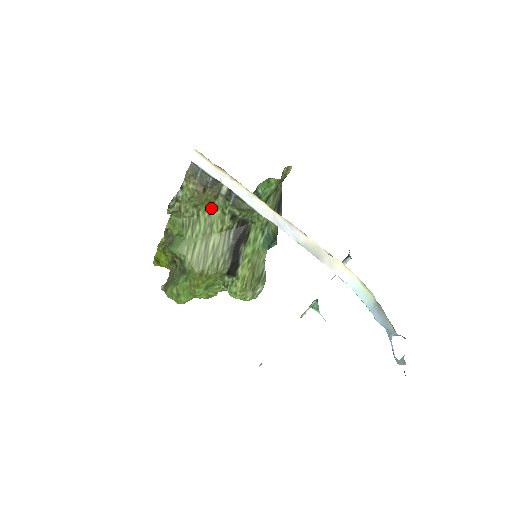
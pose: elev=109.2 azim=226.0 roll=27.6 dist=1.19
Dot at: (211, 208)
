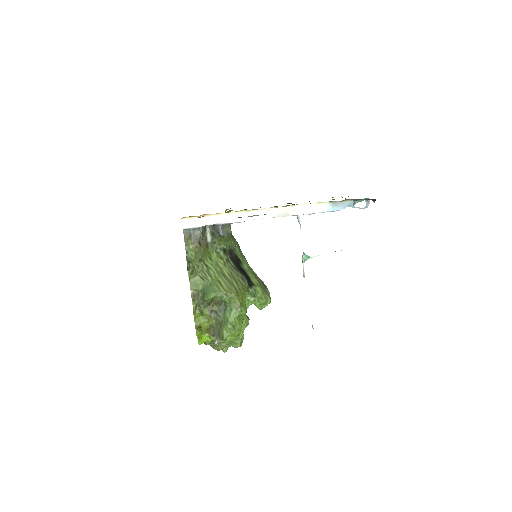
Dot at: (209, 256)
